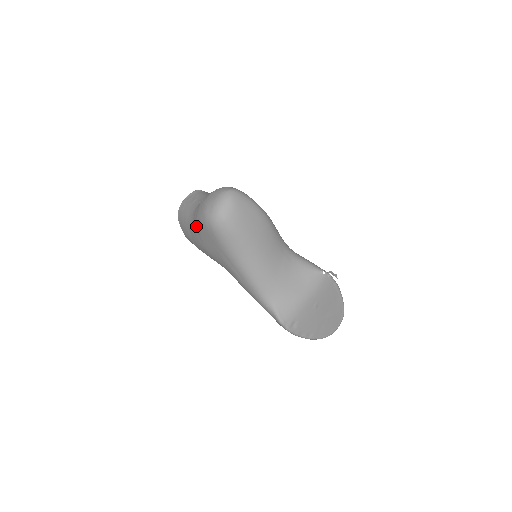
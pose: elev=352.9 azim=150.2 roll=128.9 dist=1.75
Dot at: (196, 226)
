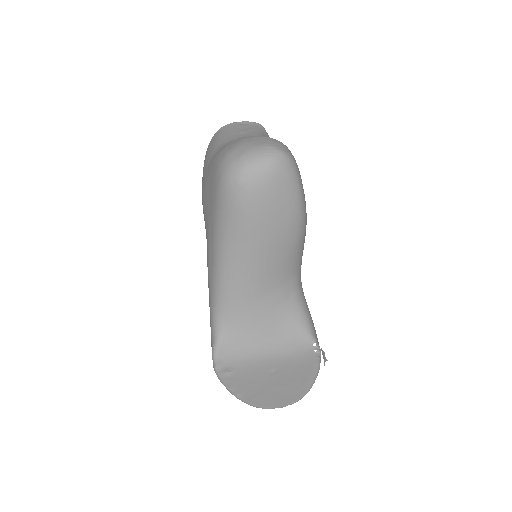
Dot at: (211, 162)
